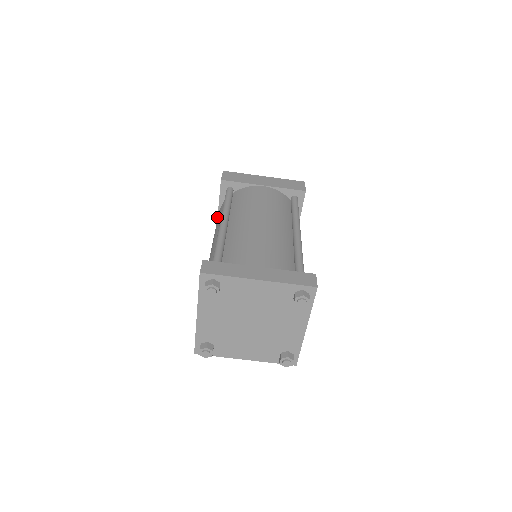
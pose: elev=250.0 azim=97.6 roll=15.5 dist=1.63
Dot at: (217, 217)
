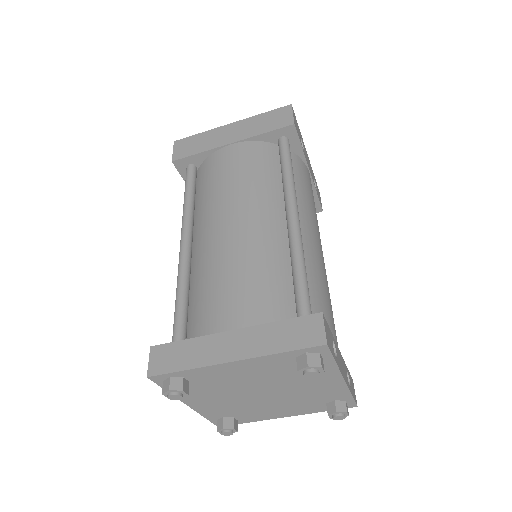
Dot at: occluded
